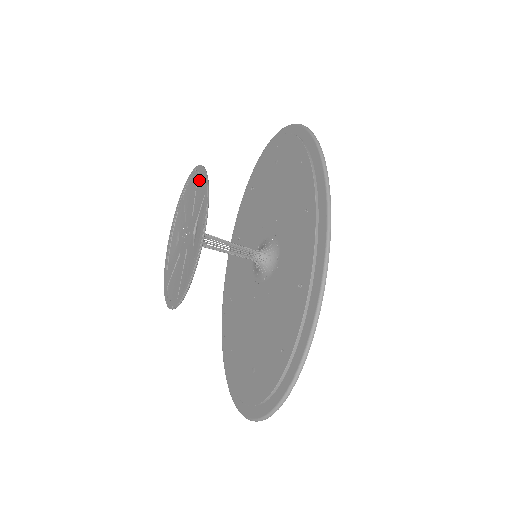
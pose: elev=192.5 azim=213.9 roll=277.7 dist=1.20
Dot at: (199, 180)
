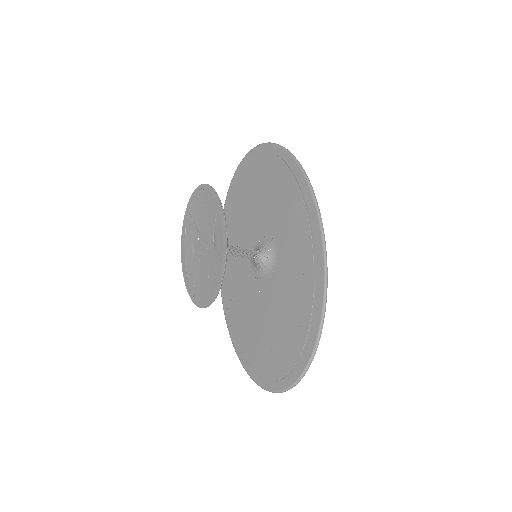
Dot at: (206, 196)
